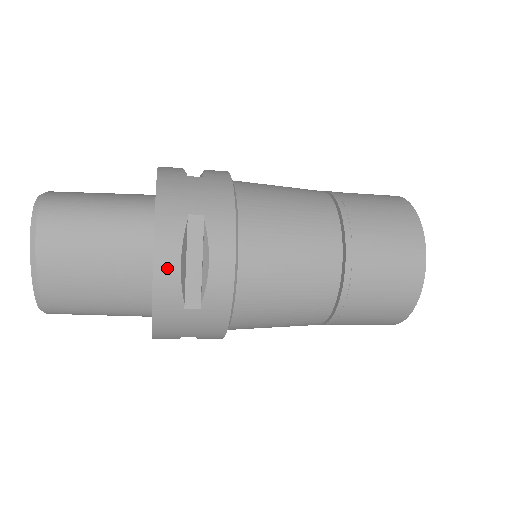
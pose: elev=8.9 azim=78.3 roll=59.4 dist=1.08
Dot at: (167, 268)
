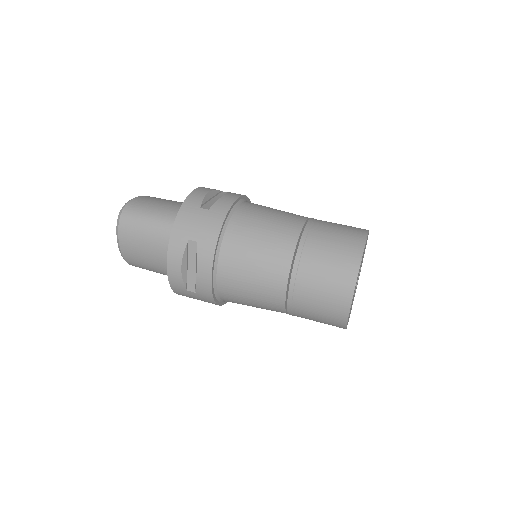
Dot at: (174, 269)
